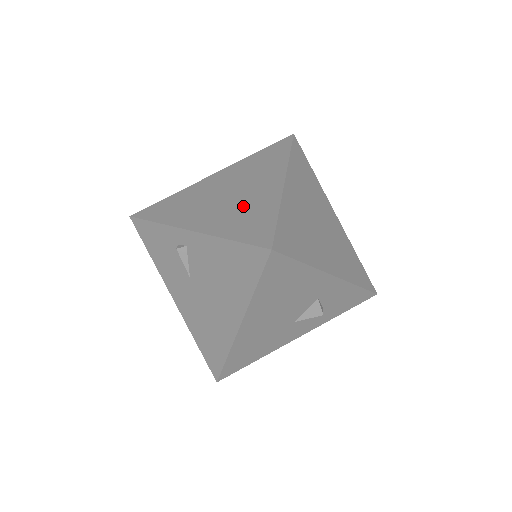
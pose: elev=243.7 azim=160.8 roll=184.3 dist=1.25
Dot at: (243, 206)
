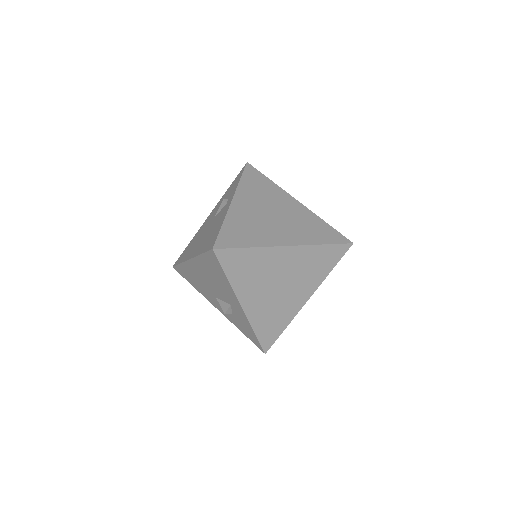
Dot at: (258, 226)
